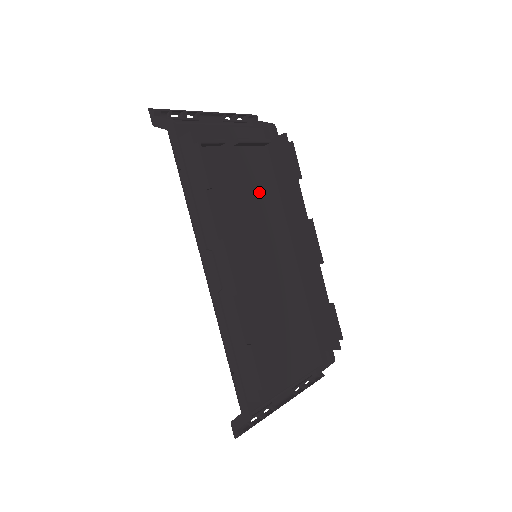
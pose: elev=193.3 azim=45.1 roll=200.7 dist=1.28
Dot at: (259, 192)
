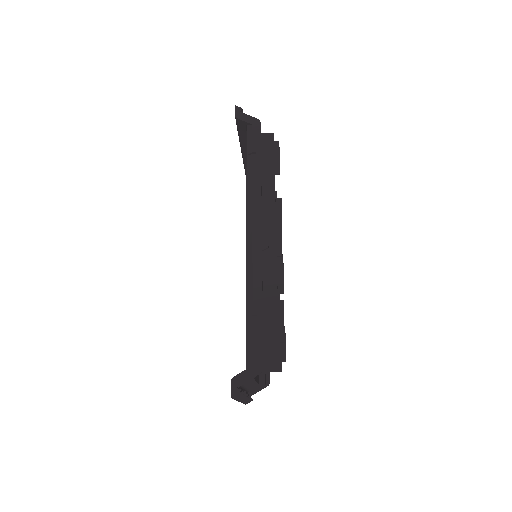
Dot at: occluded
